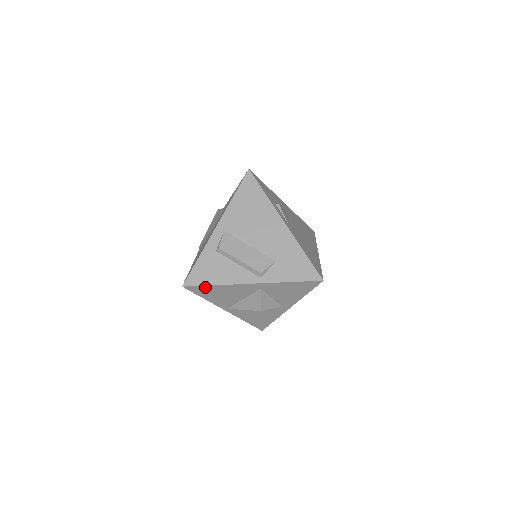
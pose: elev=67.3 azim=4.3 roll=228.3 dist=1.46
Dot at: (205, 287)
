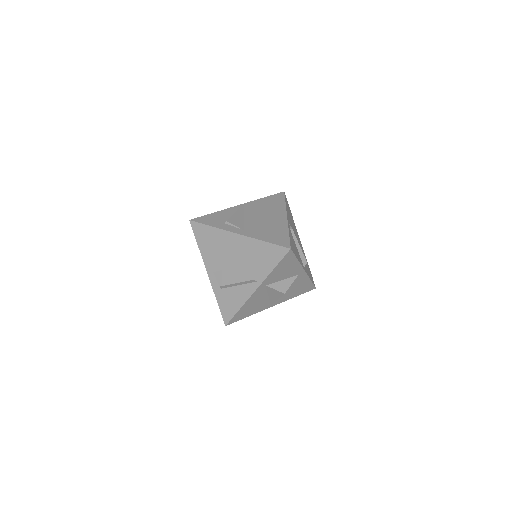
Dot at: (237, 315)
